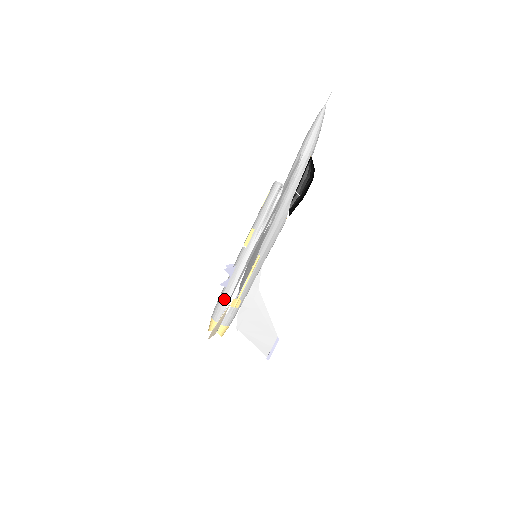
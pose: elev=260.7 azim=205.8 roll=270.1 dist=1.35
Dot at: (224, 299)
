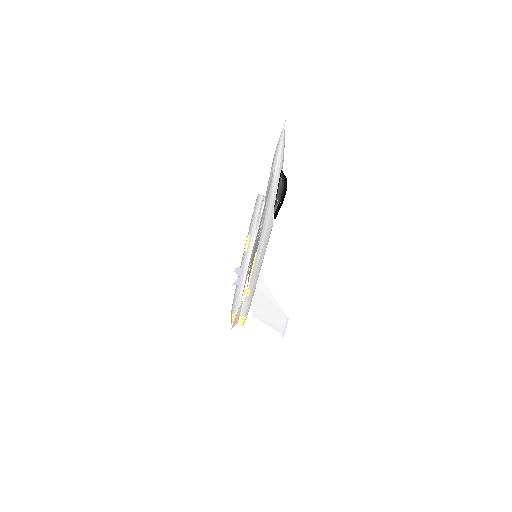
Dot at: (238, 295)
